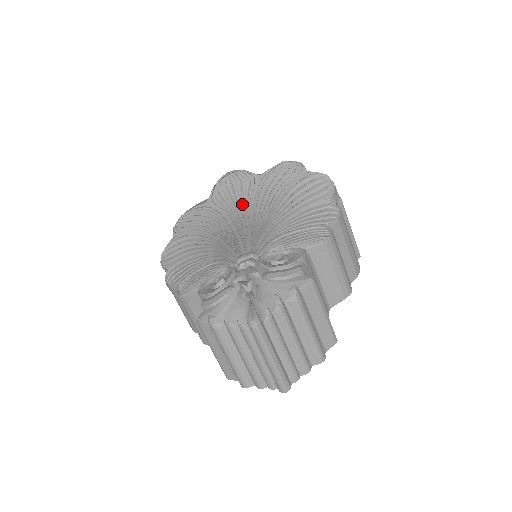
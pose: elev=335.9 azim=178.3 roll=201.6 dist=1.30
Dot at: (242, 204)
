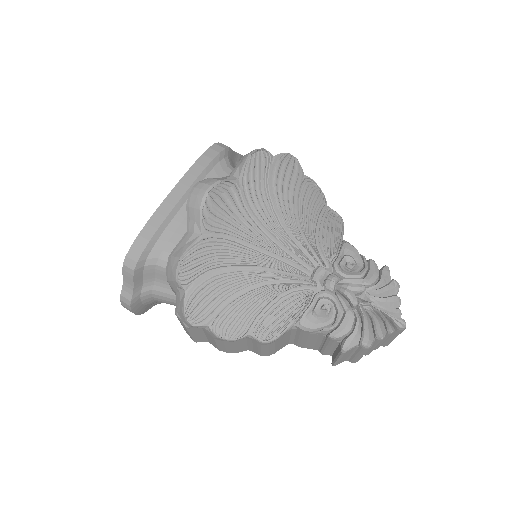
Dot at: (241, 219)
